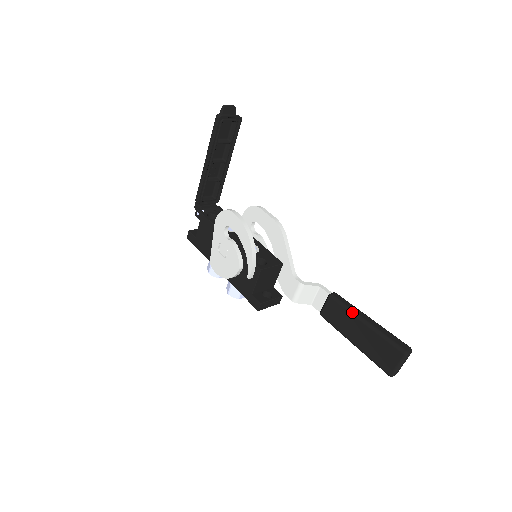
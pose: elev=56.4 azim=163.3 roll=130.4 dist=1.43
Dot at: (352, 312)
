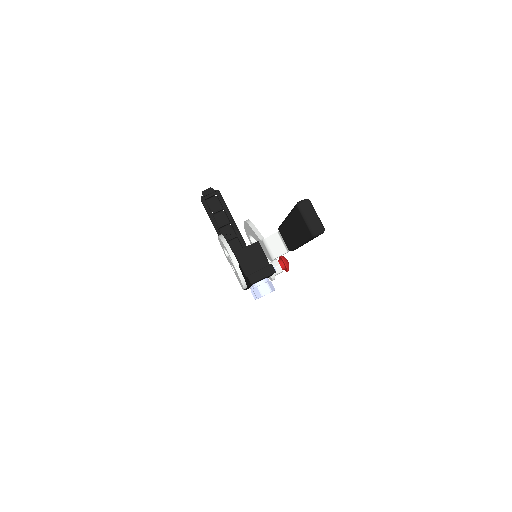
Dot at: (283, 222)
